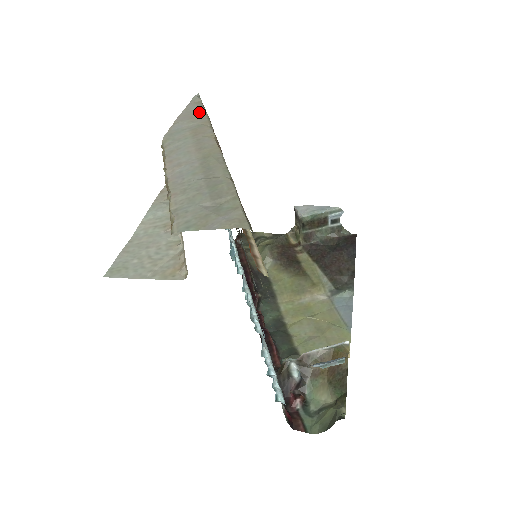
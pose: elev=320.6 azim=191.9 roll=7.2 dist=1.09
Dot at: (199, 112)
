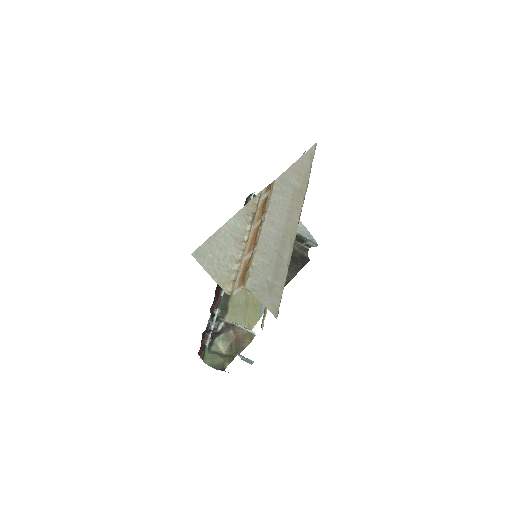
Dot at: (307, 172)
